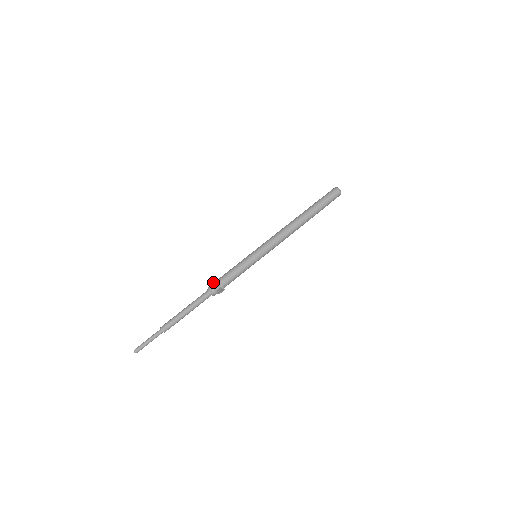
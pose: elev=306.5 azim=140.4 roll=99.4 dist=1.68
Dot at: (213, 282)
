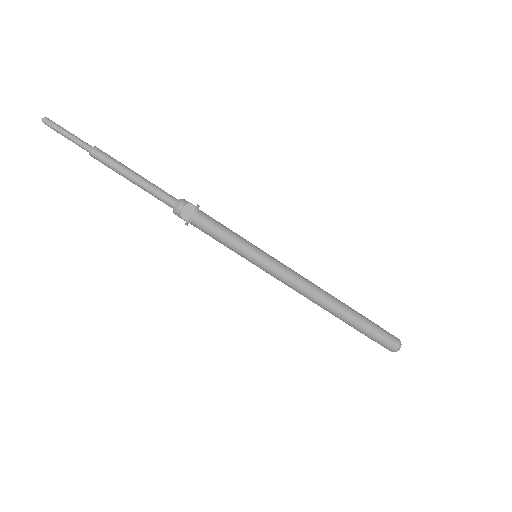
Dot at: occluded
